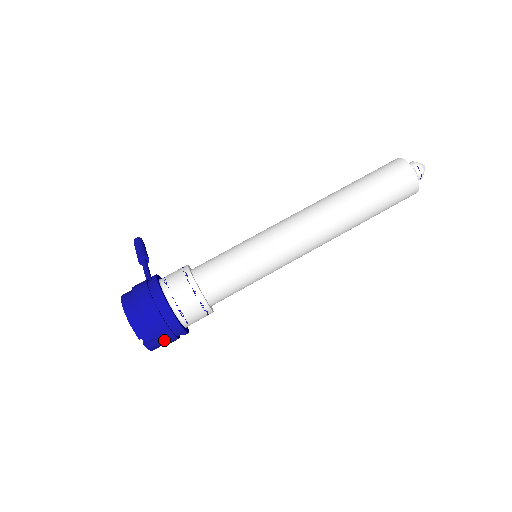
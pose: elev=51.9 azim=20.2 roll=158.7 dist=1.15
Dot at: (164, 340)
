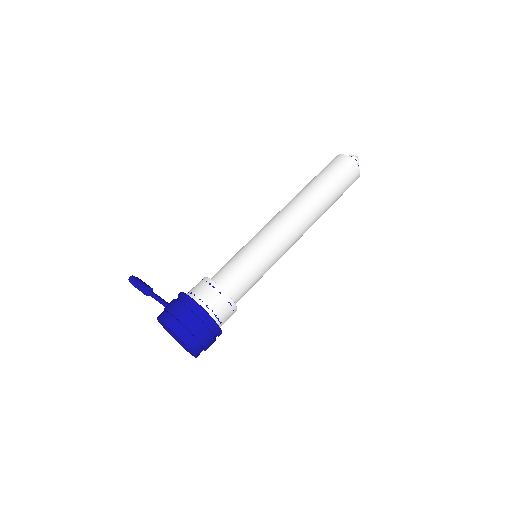
Dot at: (207, 343)
